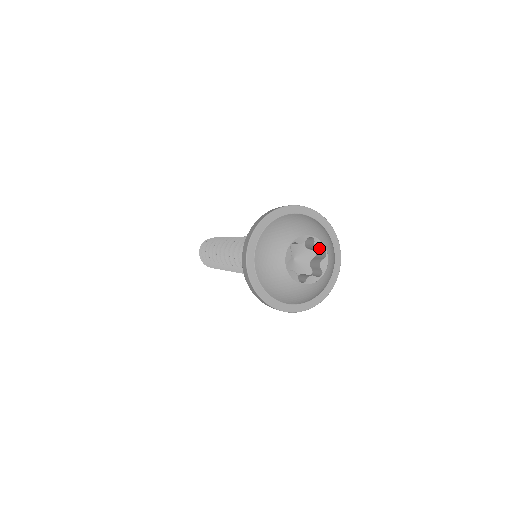
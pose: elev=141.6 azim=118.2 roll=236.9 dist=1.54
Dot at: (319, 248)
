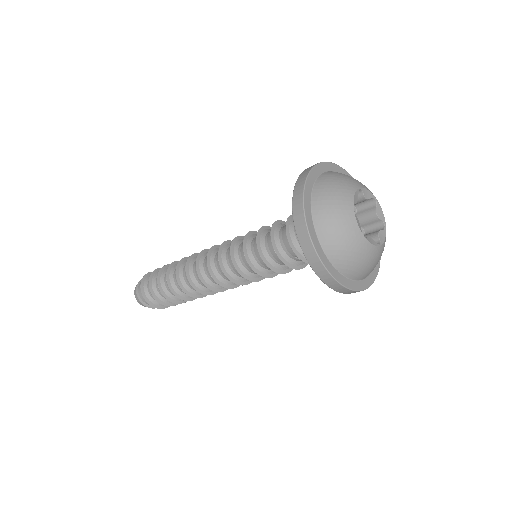
Dot at: (379, 216)
